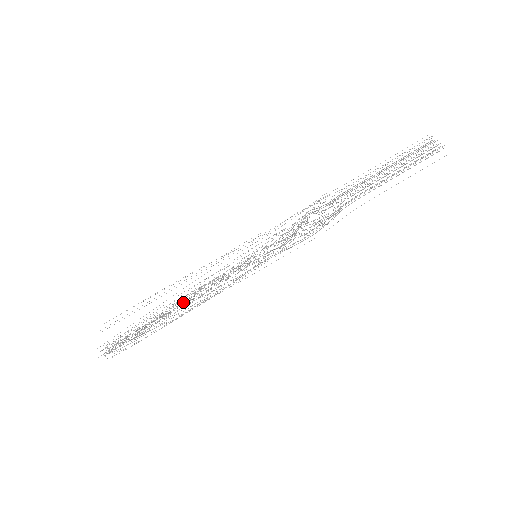
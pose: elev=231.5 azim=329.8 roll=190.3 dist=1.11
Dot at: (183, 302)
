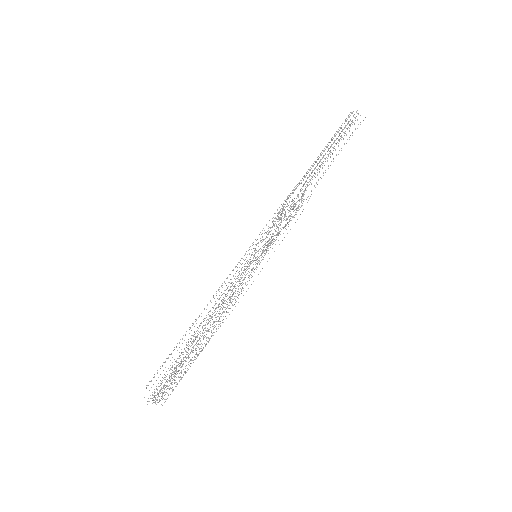
Dot at: occluded
